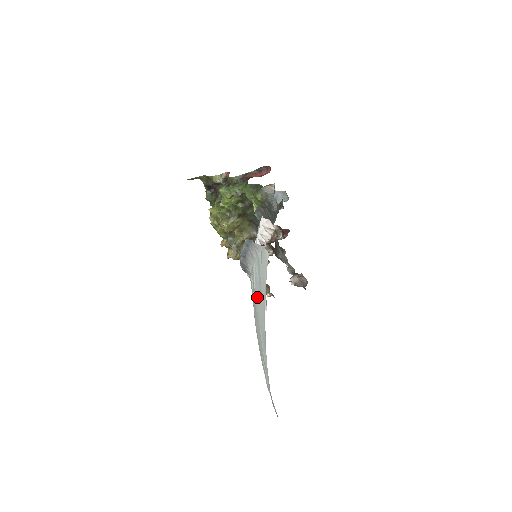
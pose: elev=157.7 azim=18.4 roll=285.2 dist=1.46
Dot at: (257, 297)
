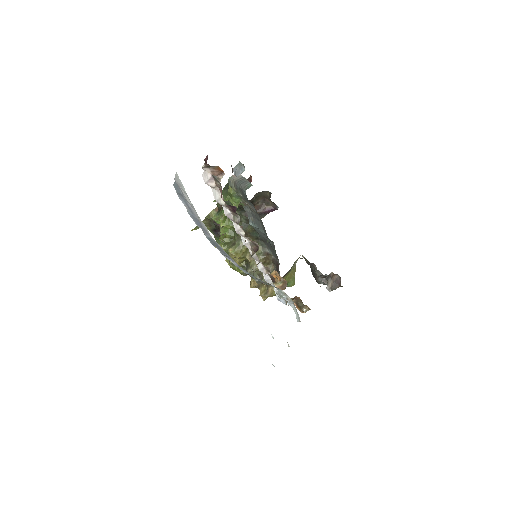
Dot at: occluded
